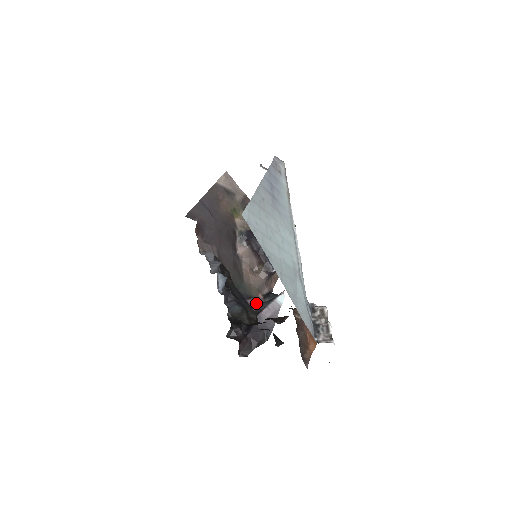
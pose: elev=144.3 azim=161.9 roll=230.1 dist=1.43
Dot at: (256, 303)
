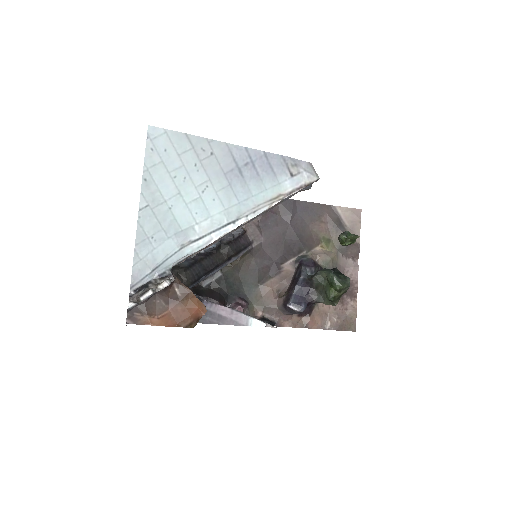
Dot at: (239, 305)
